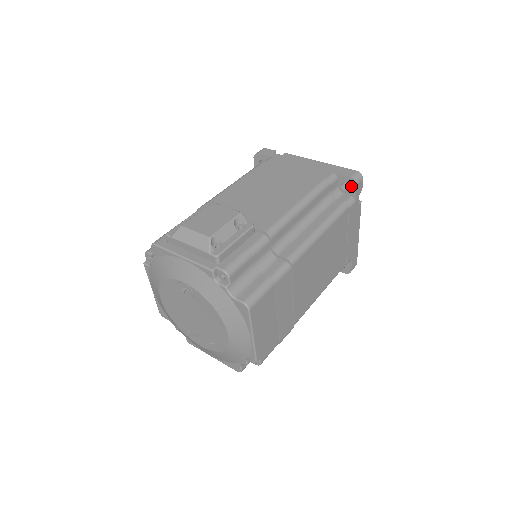
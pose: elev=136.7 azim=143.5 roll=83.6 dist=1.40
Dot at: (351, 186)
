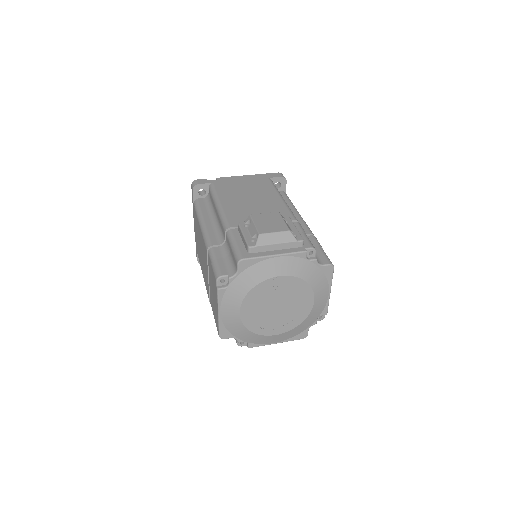
Dot at: (282, 183)
